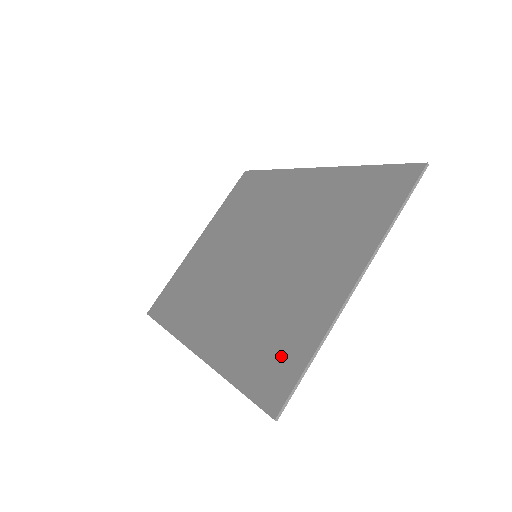
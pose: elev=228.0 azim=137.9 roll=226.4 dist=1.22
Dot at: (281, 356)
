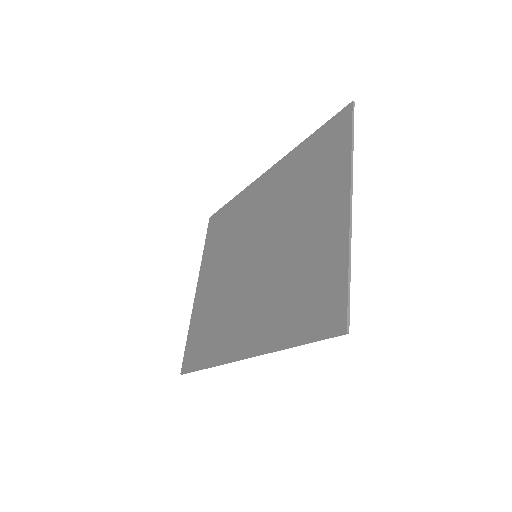
Dot at: (322, 292)
